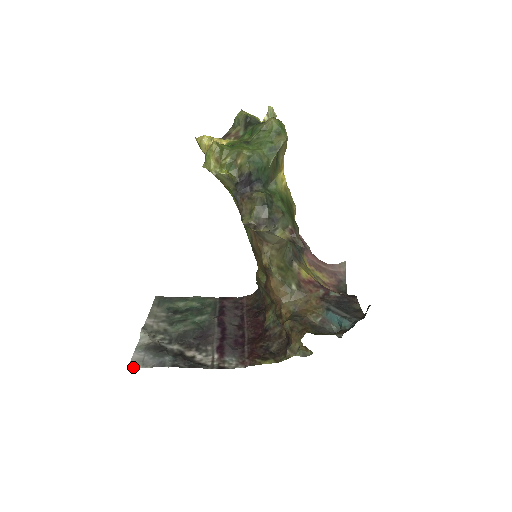
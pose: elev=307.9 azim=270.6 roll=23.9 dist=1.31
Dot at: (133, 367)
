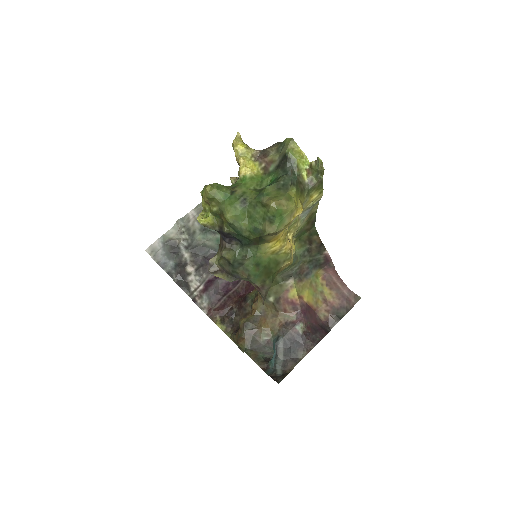
Dot at: (148, 252)
